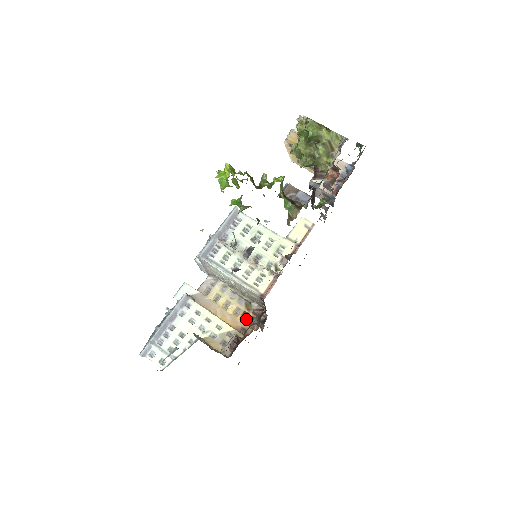
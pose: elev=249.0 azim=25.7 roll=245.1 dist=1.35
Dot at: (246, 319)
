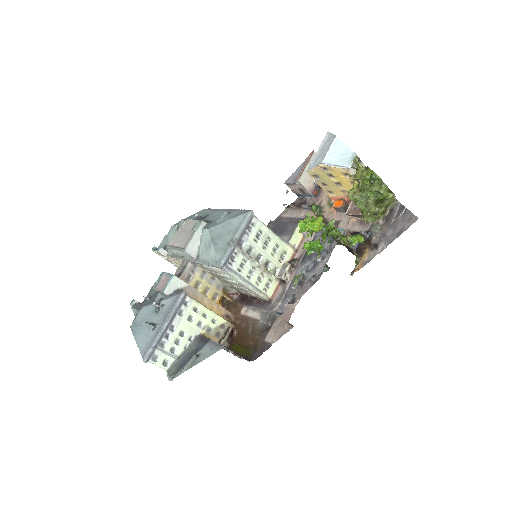
Dot at: (222, 302)
